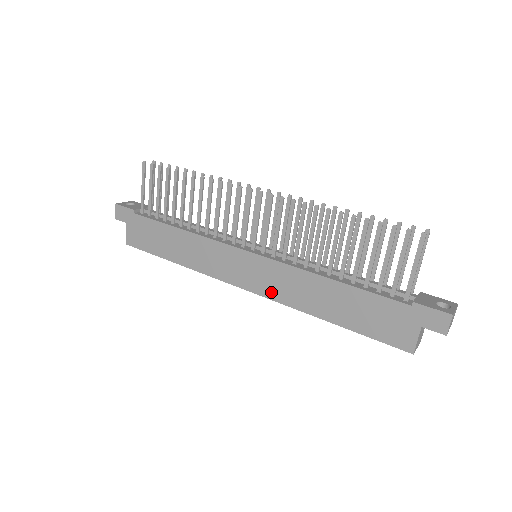
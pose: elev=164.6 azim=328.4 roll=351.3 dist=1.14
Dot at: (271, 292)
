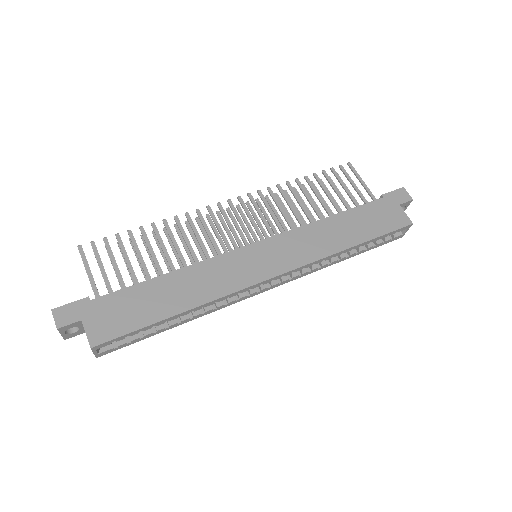
Dot at: (297, 260)
